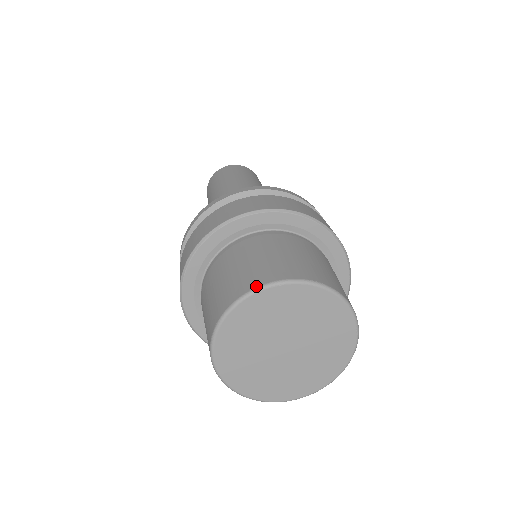
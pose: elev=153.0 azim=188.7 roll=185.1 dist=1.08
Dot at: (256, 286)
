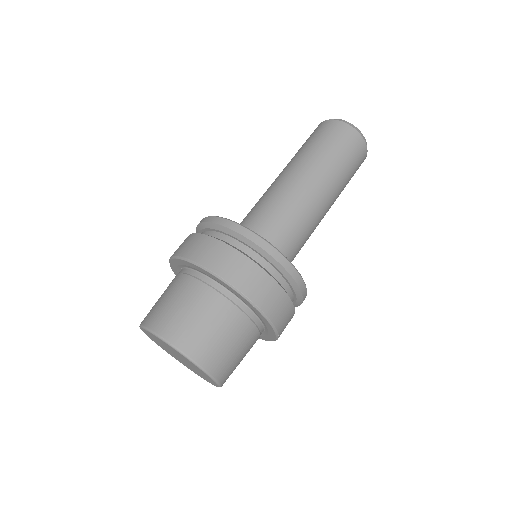
Dot at: (143, 324)
